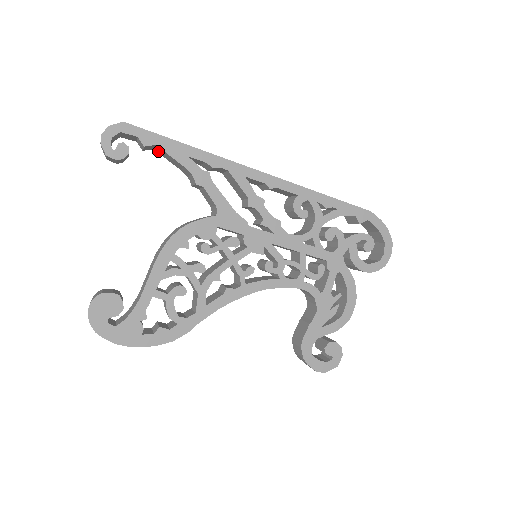
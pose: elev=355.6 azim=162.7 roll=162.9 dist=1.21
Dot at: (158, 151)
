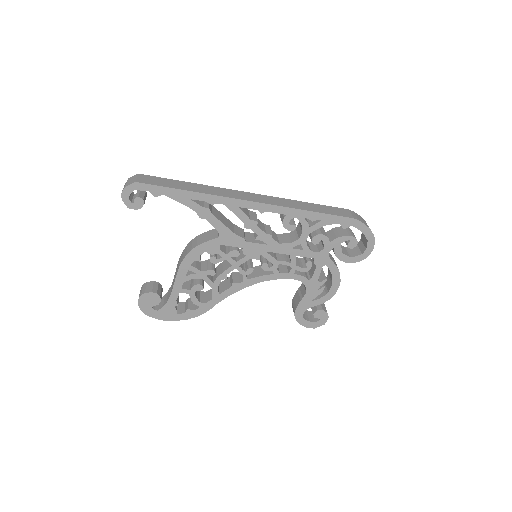
Dot at: occluded
